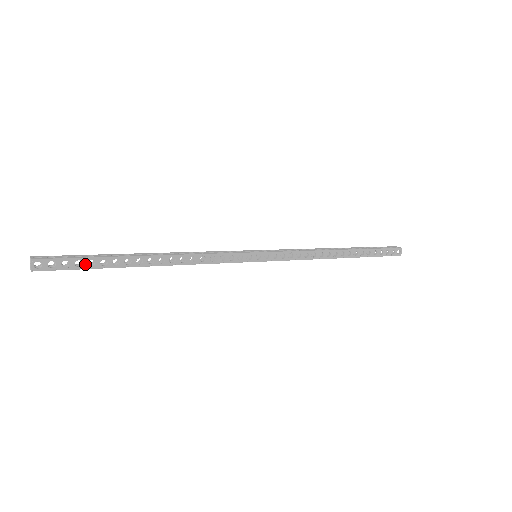
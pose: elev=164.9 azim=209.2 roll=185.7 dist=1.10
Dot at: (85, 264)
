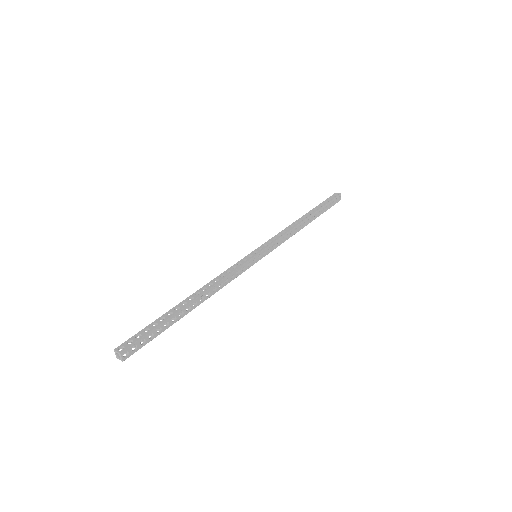
Dot at: (155, 333)
